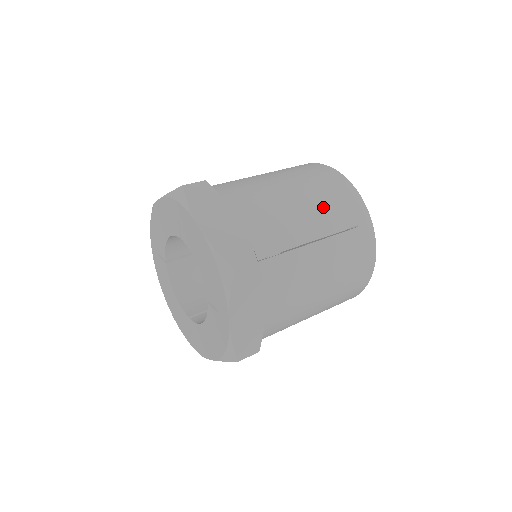
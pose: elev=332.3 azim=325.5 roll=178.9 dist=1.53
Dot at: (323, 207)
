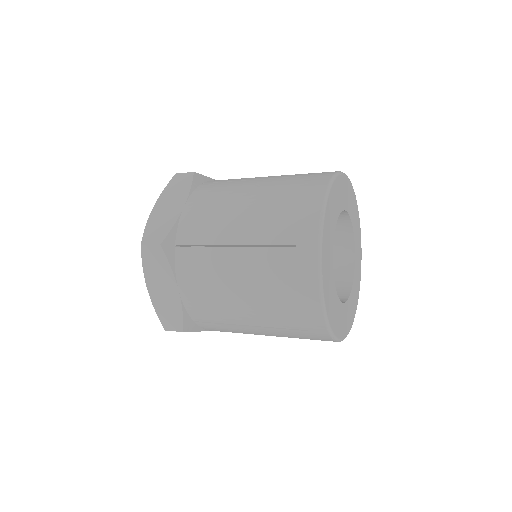
Dot at: (267, 308)
